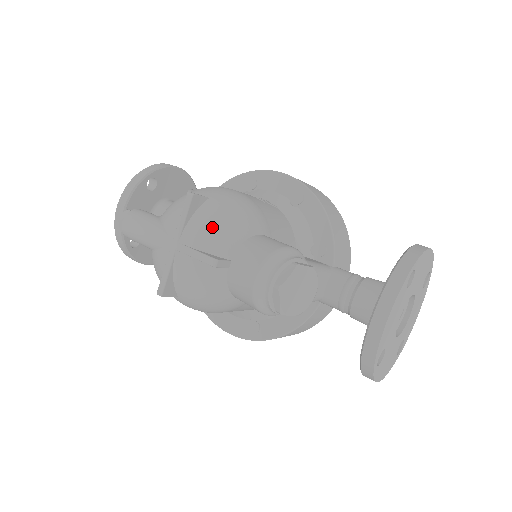
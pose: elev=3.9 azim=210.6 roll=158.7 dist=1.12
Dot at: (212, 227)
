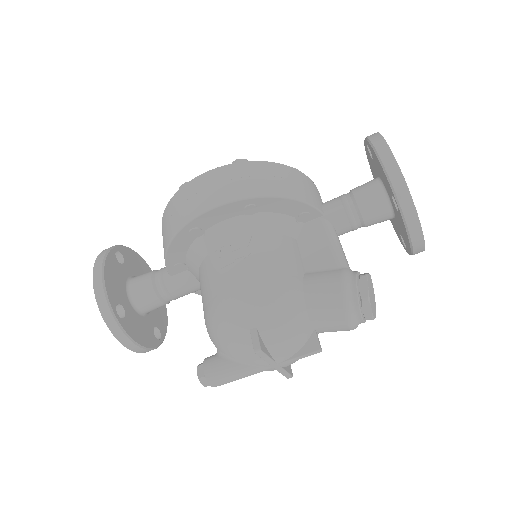
Dot at: (288, 339)
